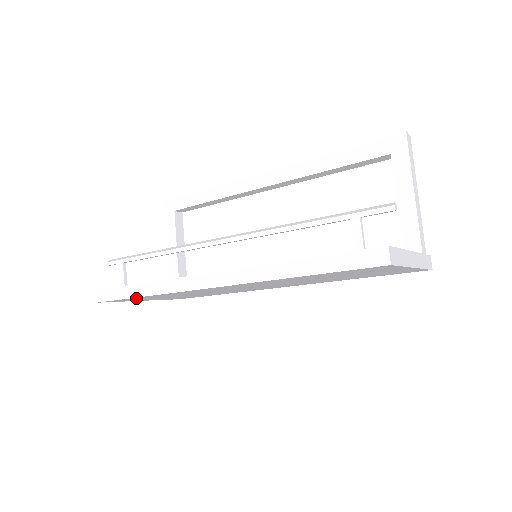
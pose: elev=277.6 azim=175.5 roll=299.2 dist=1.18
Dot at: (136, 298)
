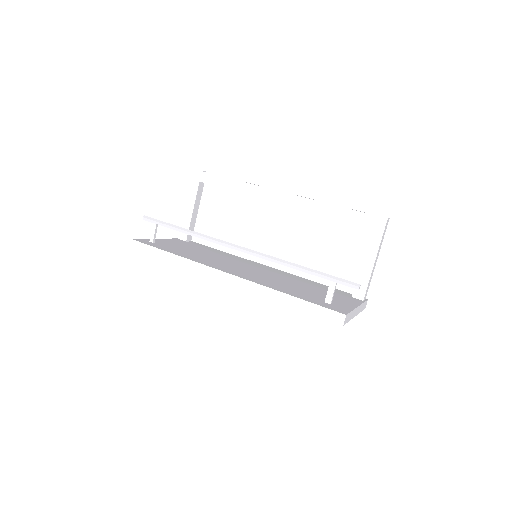
Dot at: occluded
